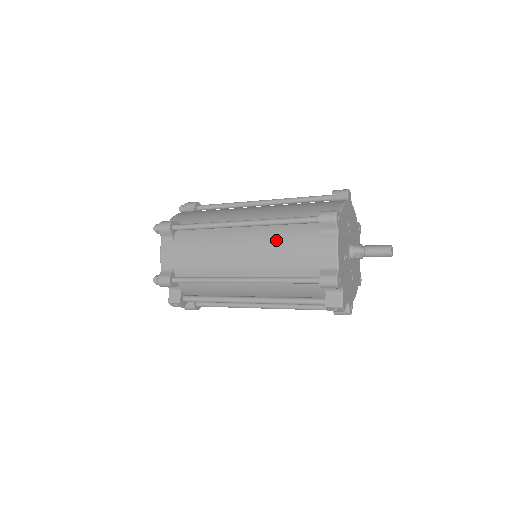
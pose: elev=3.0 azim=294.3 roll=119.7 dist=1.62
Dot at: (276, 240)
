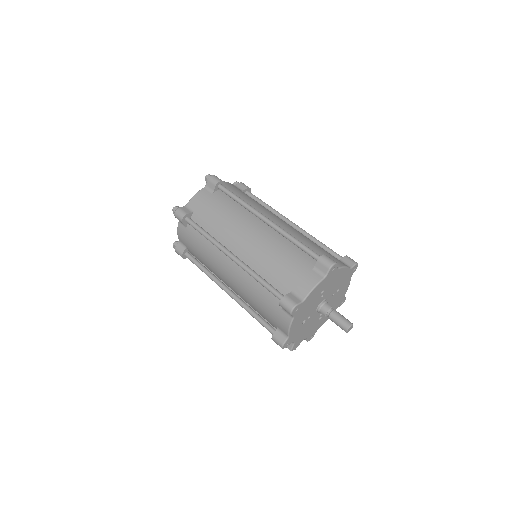
Dot at: (252, 288)
